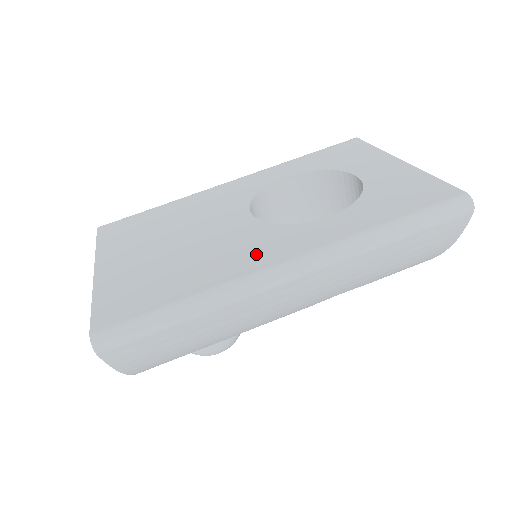
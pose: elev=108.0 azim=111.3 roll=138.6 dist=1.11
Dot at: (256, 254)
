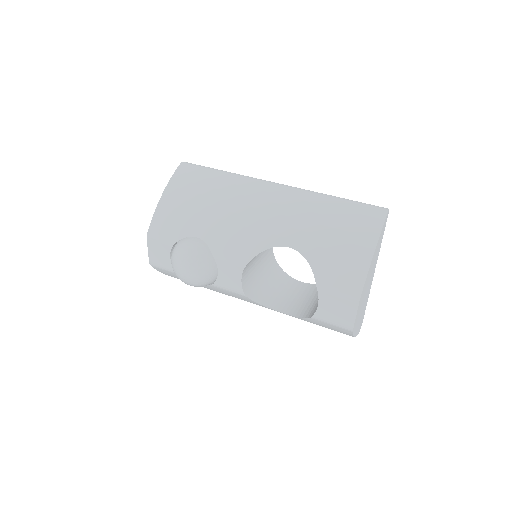
Dot at: occluded
